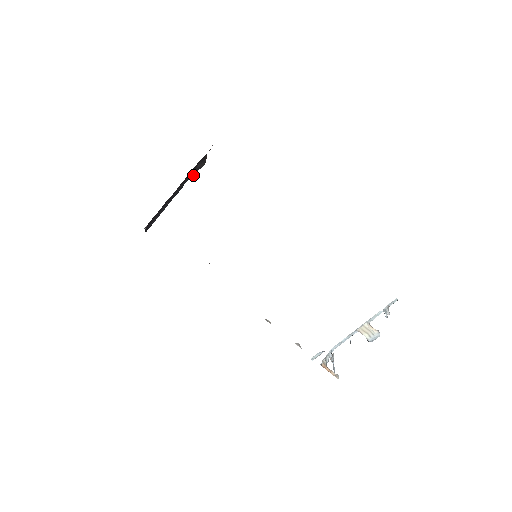
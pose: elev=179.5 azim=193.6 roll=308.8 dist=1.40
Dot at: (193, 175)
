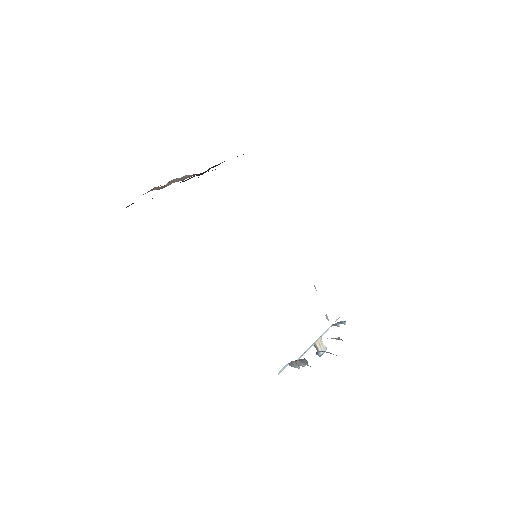
Dot at: (165, 186)
